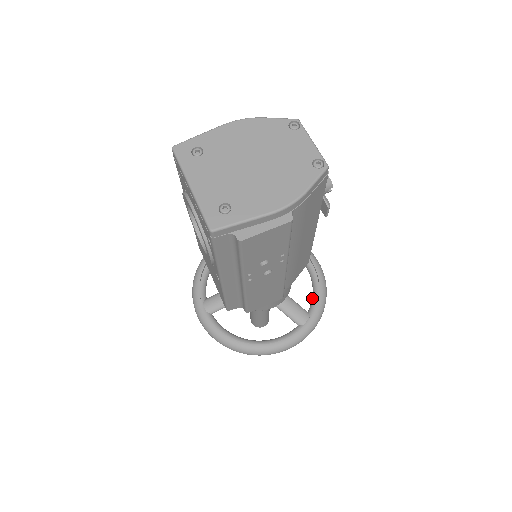
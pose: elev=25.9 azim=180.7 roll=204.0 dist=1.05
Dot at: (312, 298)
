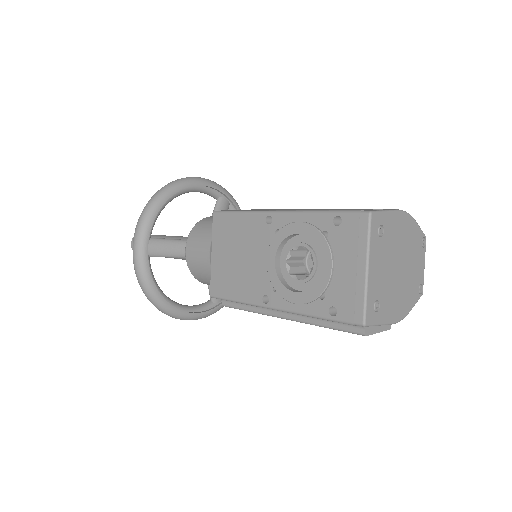
Dot at: occluded
